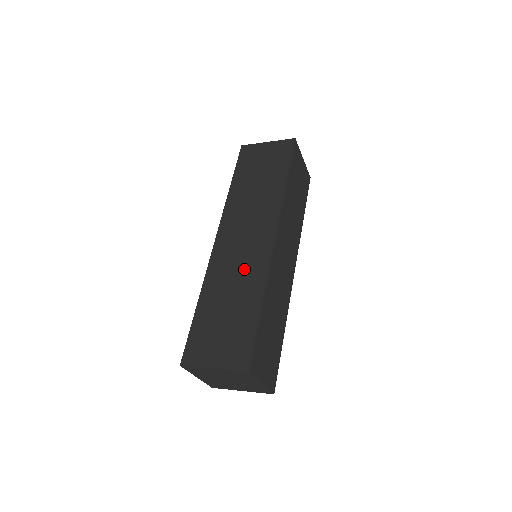
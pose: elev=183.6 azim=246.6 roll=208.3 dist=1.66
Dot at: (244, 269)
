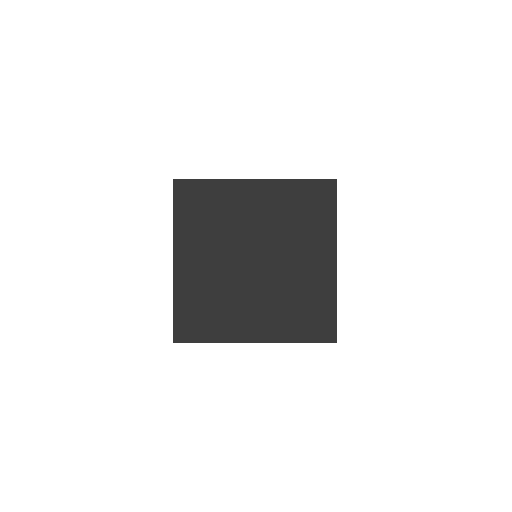
Dot at: occluded
